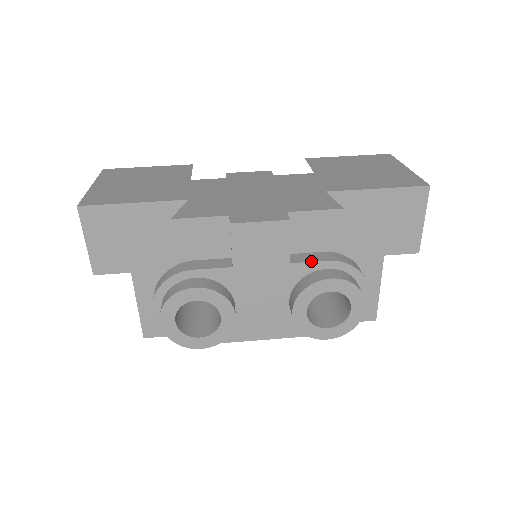
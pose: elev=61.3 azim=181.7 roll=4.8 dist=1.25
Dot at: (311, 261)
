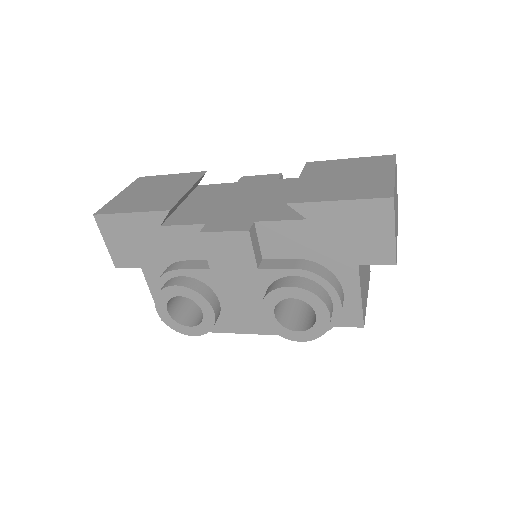
Dot at: (277, 268)
